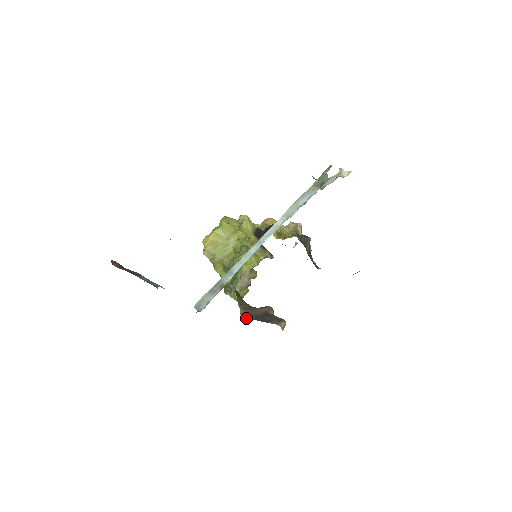
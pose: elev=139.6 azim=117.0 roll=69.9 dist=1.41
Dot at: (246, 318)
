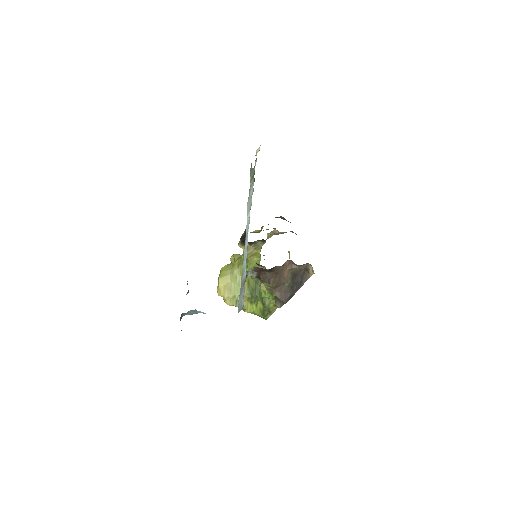
Dot at: (287, 299)
